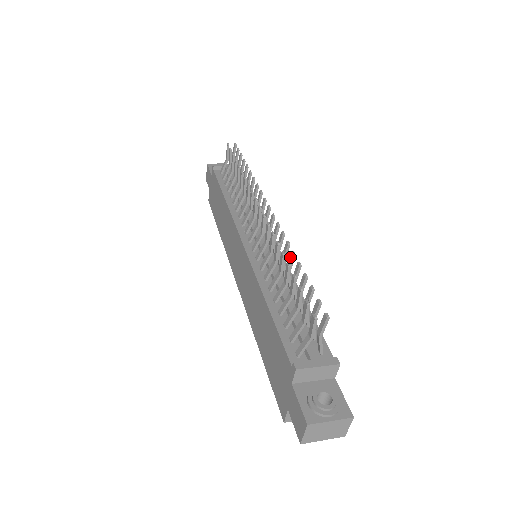
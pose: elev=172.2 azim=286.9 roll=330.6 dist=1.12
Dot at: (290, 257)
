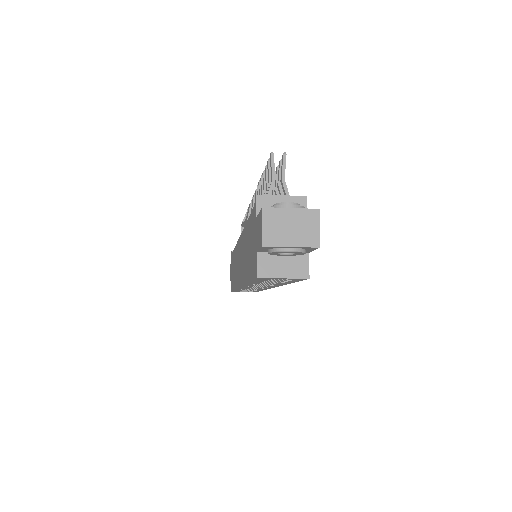
Dot at: occluded
